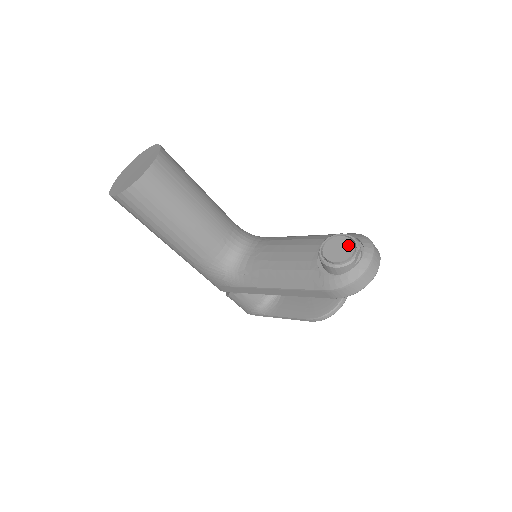
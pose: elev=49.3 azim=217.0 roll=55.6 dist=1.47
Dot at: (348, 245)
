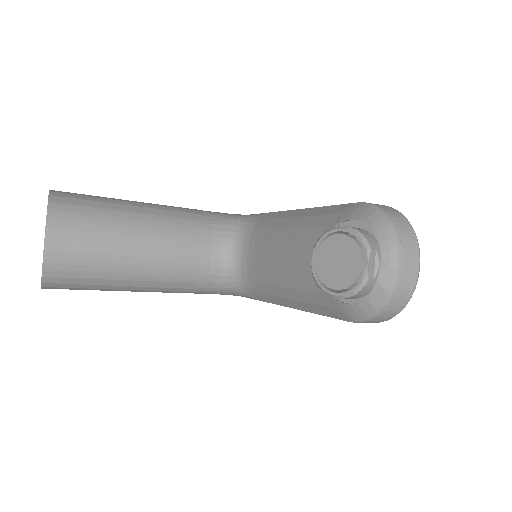
Dot at: (350, 251)
